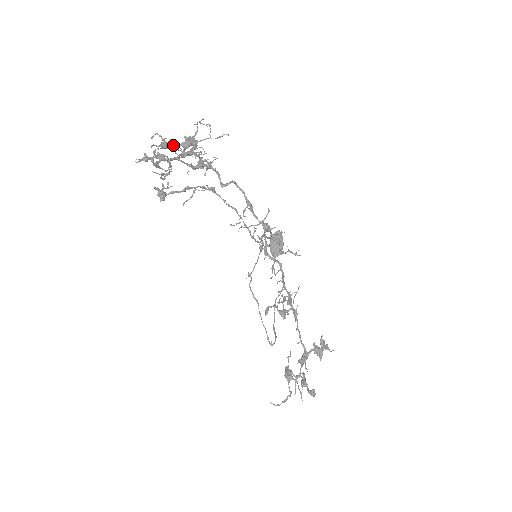
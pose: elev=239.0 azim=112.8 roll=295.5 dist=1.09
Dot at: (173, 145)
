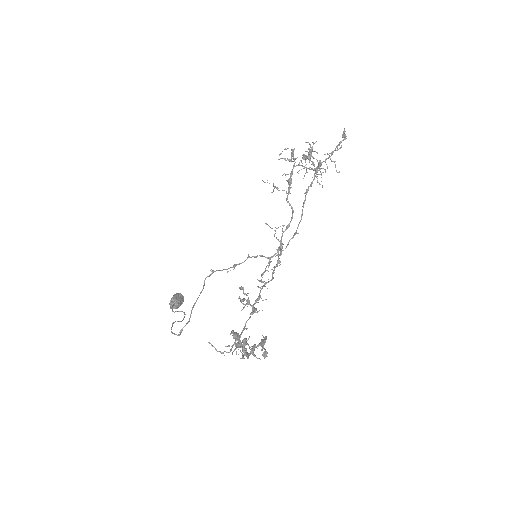
Dot at: occluded
